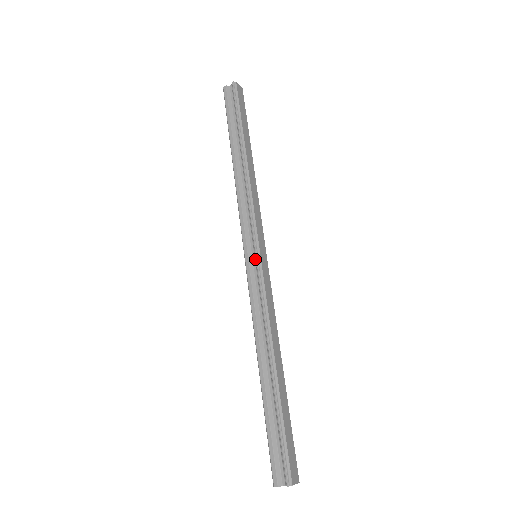
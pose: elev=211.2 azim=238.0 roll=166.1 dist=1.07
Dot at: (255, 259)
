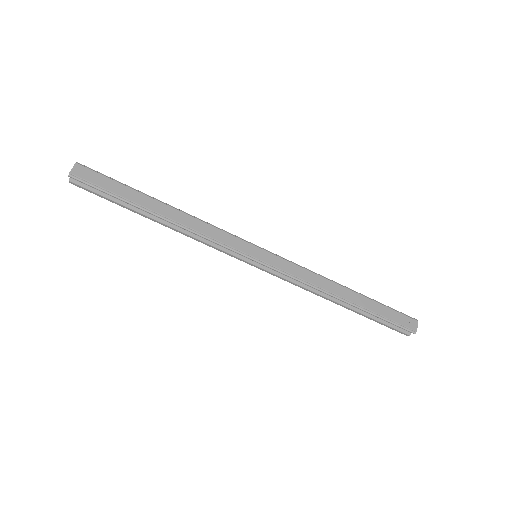
Dot at: (259, 263)
